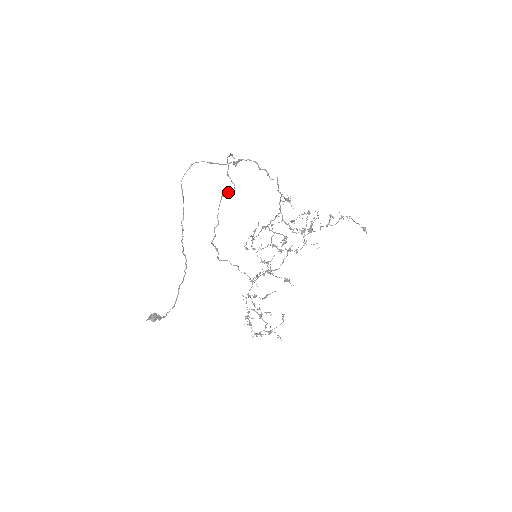
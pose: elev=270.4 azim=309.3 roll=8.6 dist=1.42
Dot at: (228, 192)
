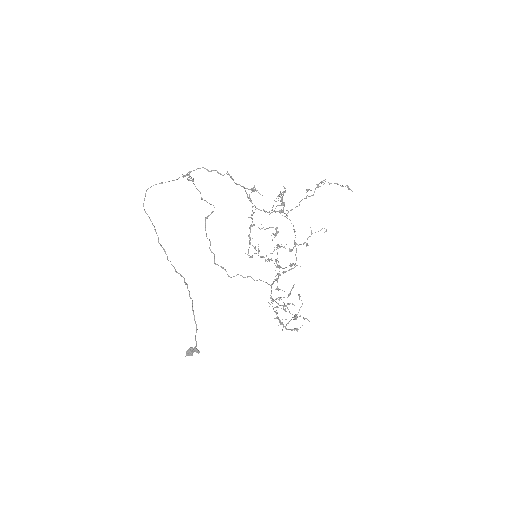
Dot at: (210, 214)
